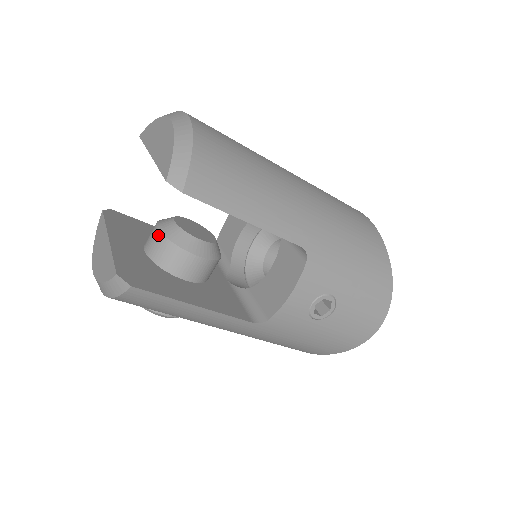
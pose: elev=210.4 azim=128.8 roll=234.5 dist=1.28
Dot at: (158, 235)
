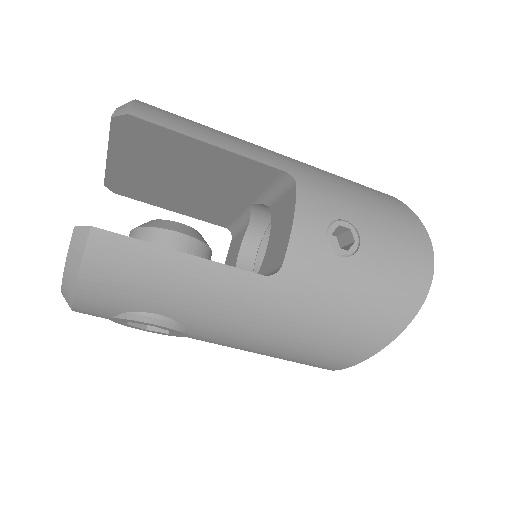
Dot at: (131, 233)
